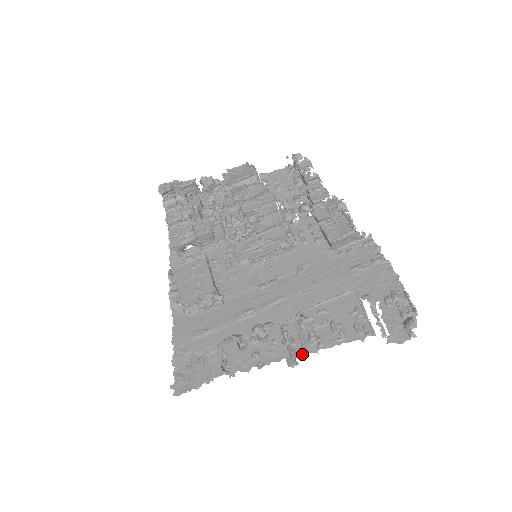
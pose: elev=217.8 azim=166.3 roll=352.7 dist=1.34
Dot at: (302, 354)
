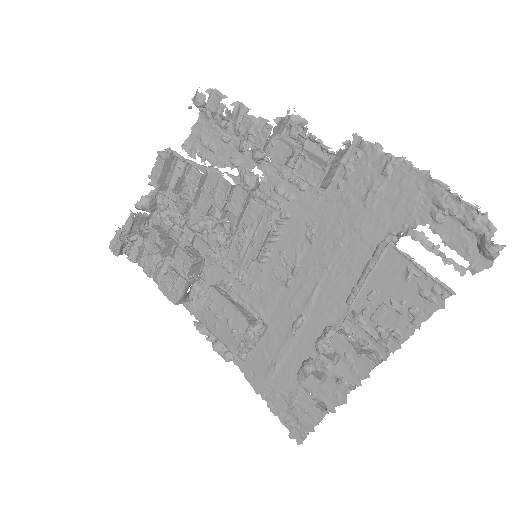
Dot at: (386, 354)
